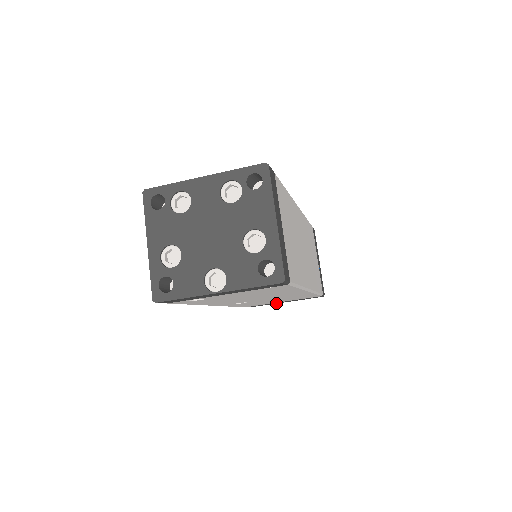
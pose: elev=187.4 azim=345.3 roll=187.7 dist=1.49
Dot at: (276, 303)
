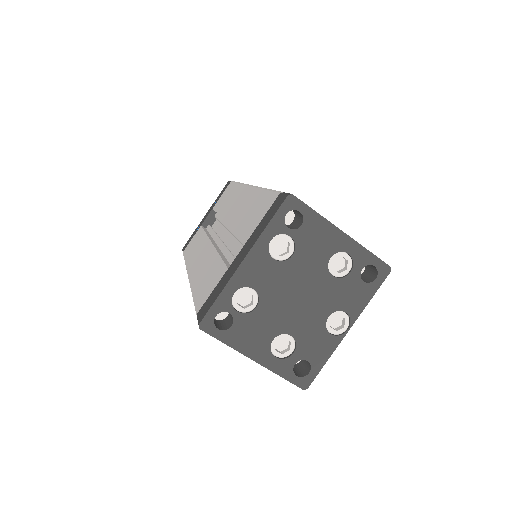
Dot at: occluded
